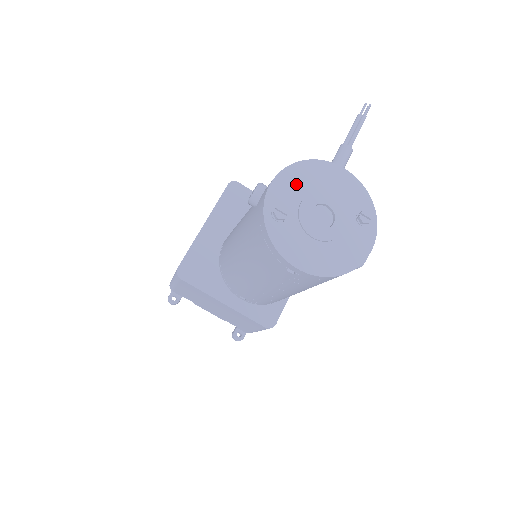
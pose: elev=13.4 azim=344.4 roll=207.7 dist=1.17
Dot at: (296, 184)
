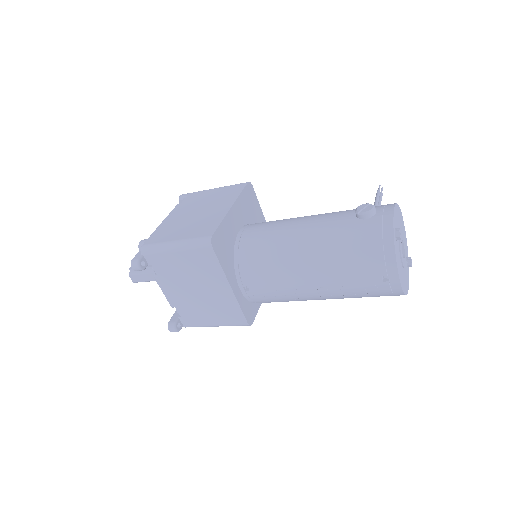
Dot at: (398, 218)
